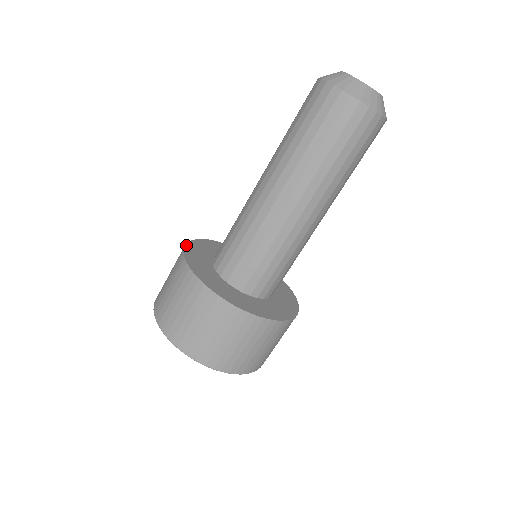
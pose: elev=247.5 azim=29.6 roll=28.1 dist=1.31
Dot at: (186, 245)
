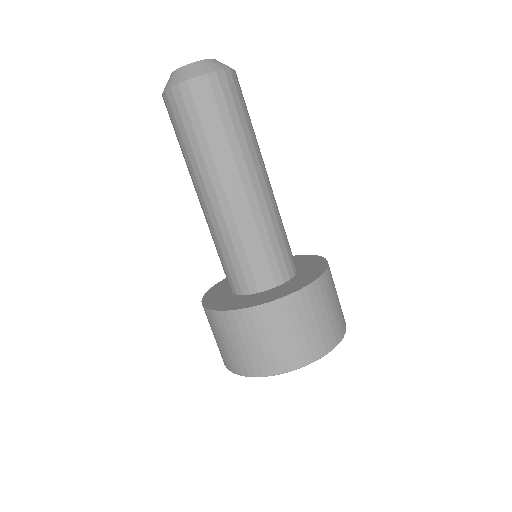
Dot at: (207, 308)
